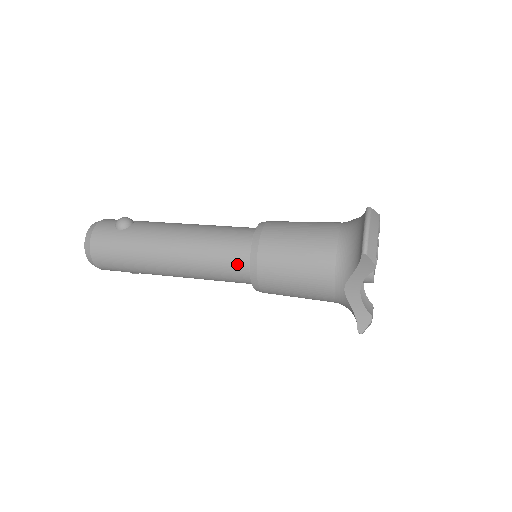
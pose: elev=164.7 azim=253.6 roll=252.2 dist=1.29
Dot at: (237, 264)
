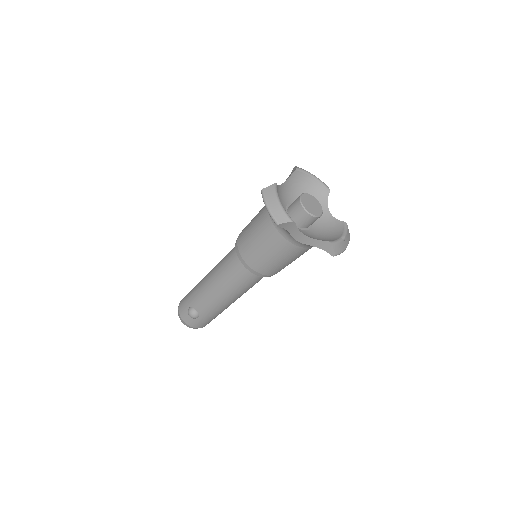
Dot at: occluded
